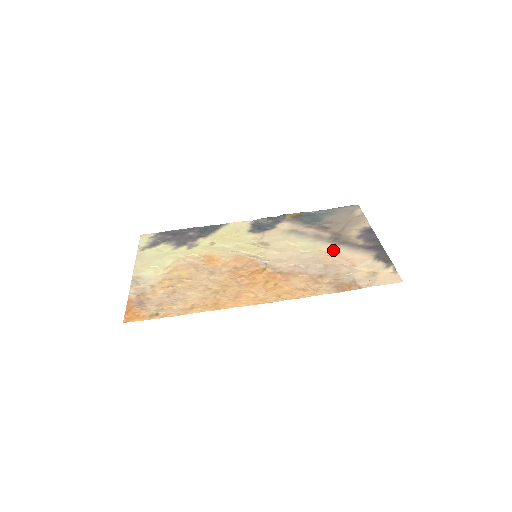
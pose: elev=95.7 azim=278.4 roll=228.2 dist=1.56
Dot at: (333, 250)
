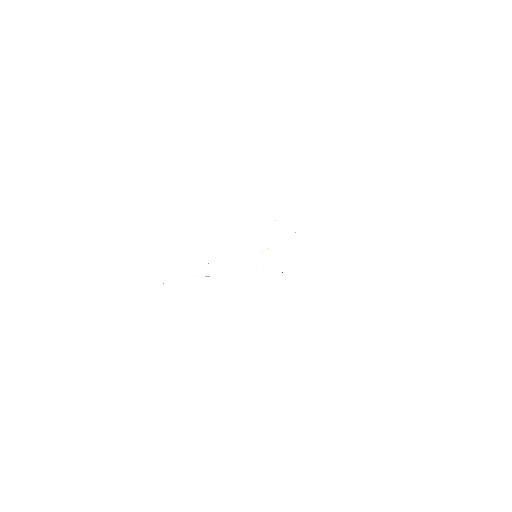
Dot at: occluded
